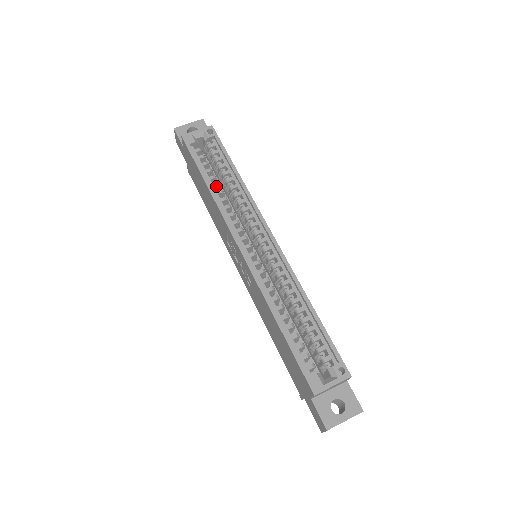
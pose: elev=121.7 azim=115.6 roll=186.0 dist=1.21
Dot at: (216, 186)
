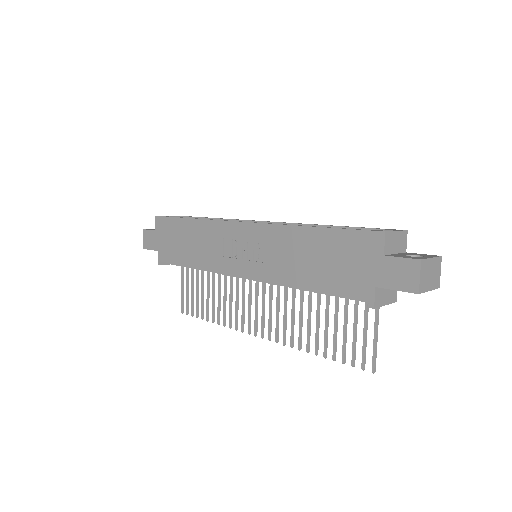
Dot at: occluded
